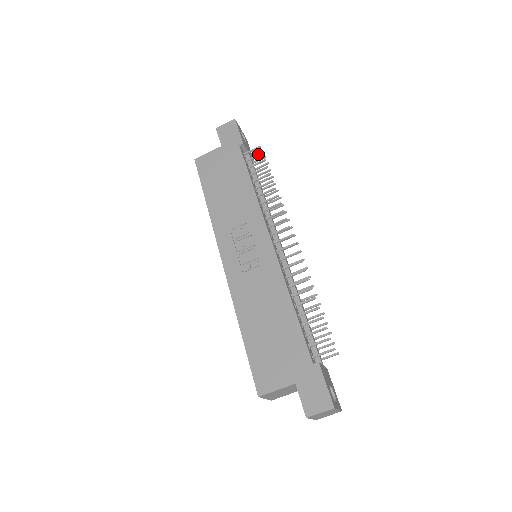
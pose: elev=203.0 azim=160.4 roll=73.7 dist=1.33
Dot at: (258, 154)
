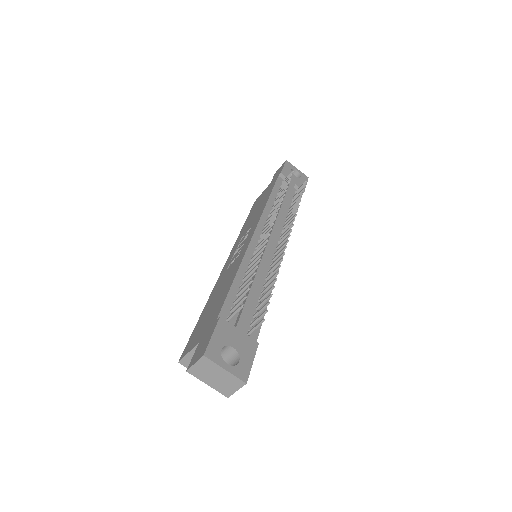
Dot at: (289, 176)
